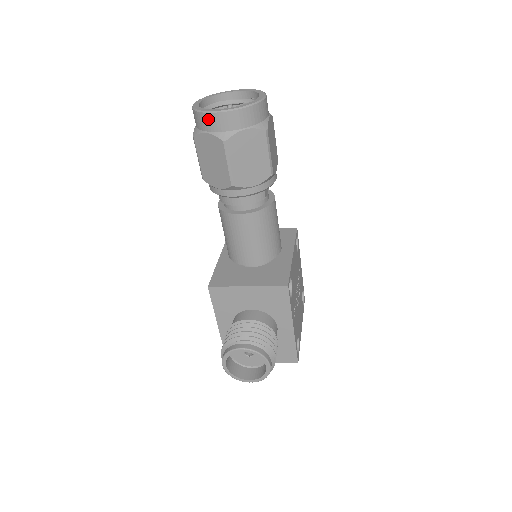
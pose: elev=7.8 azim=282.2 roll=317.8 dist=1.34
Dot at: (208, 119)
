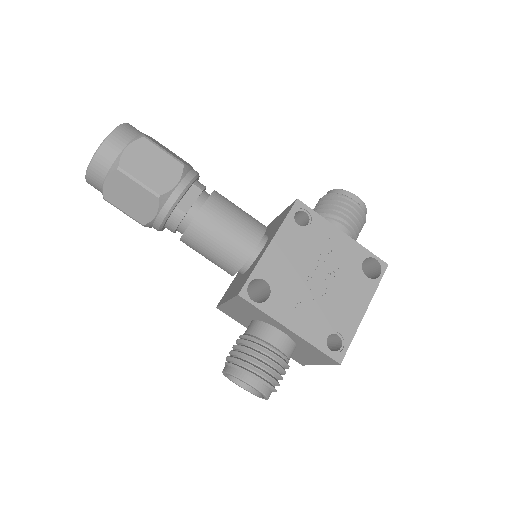
Dot at: occluded
